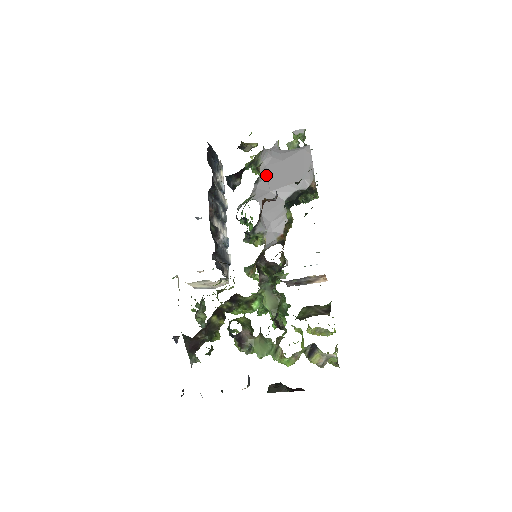
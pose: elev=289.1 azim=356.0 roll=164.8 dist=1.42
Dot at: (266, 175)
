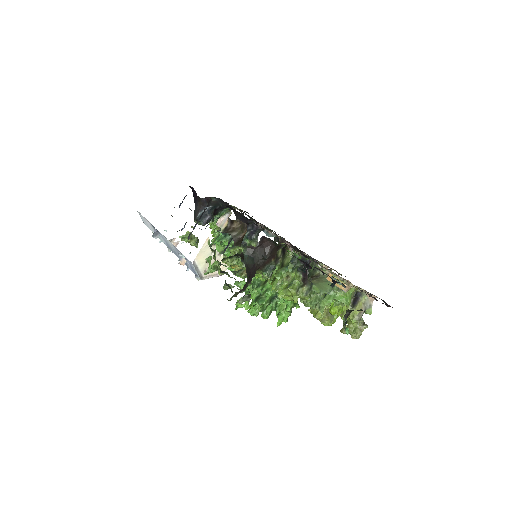
Dot at: occluded
